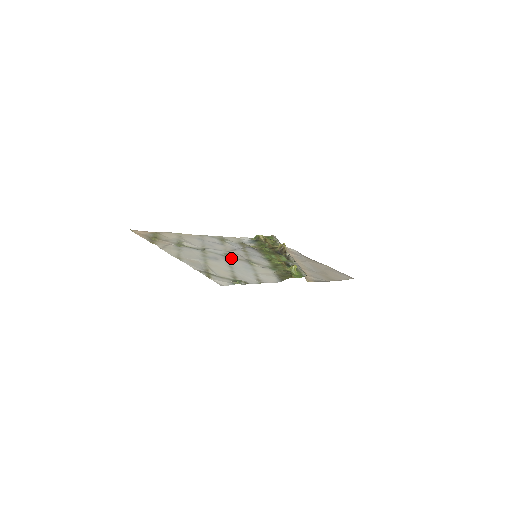
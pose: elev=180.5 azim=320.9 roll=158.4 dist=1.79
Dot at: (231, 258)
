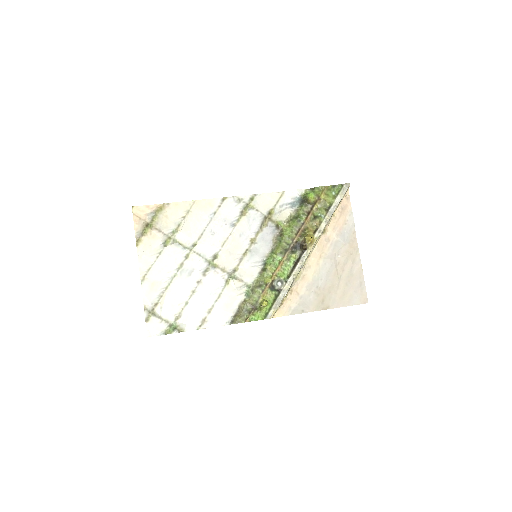
Dot at: (212, 268)
